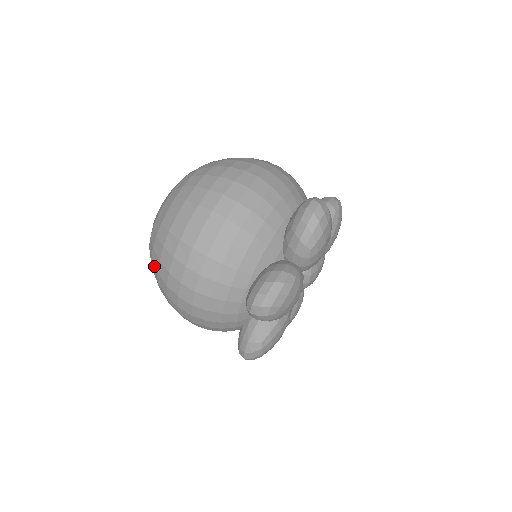
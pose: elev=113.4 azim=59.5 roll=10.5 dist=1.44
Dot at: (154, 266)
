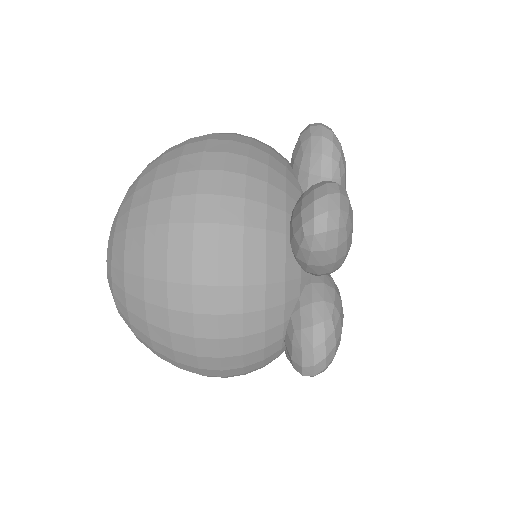
Dot at: (133, 277)
